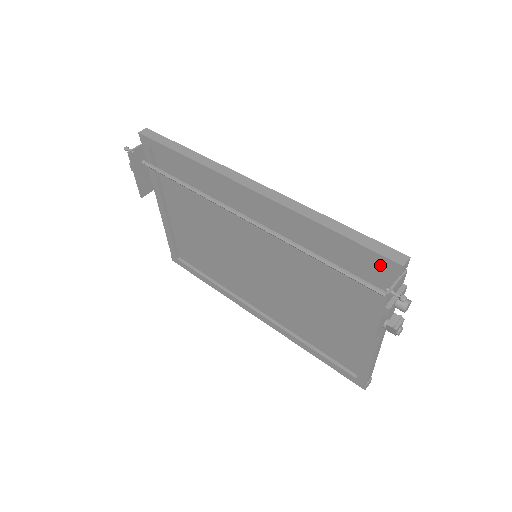
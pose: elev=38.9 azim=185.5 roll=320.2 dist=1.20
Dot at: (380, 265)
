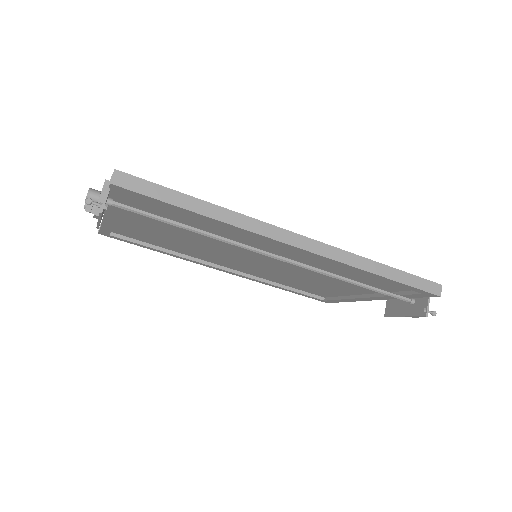
Dot at: (418, 292)
